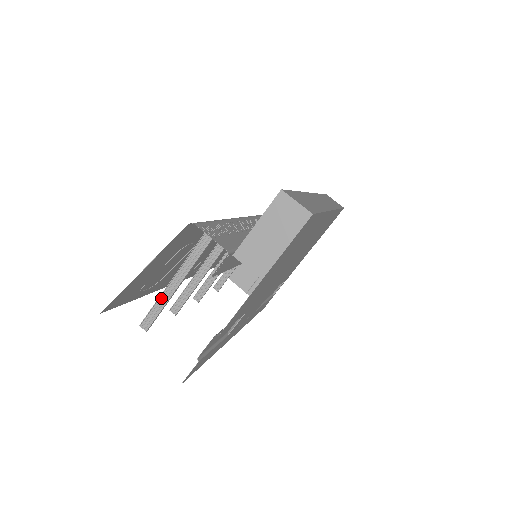
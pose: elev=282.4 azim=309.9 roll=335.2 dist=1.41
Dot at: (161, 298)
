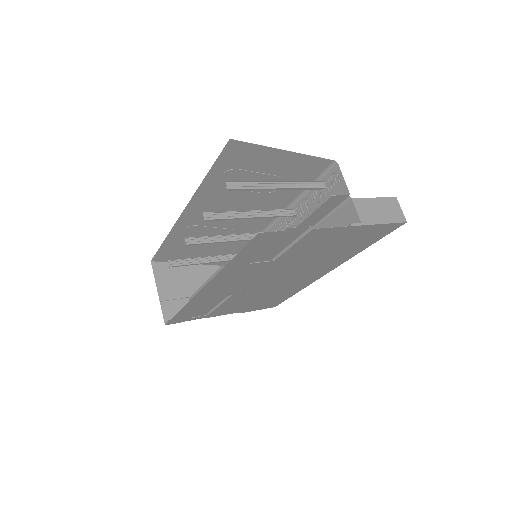
Dot at: (259, 183)
